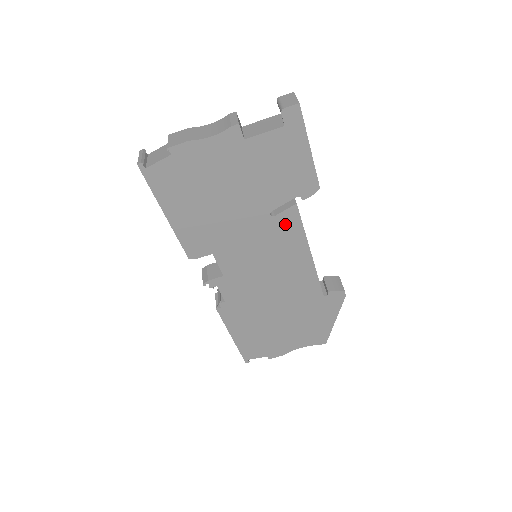
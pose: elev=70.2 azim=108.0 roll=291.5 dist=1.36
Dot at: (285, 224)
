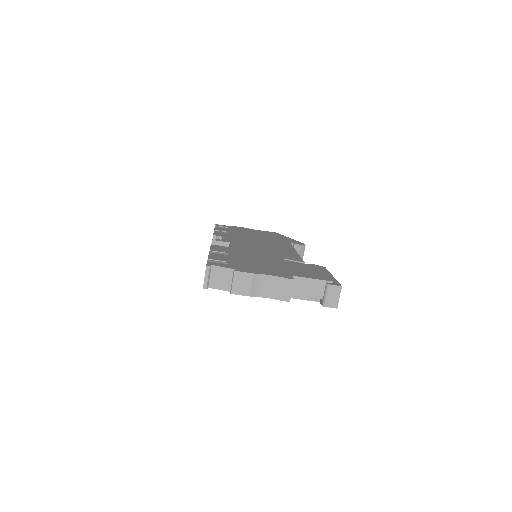
Dot at: occluded
